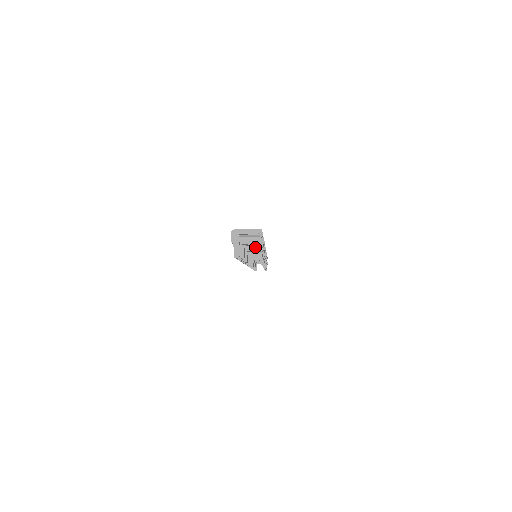
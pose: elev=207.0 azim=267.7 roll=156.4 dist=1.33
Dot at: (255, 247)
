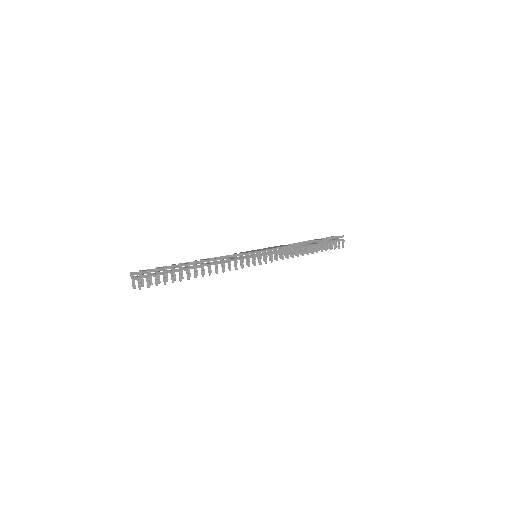
Dot at: occluded
